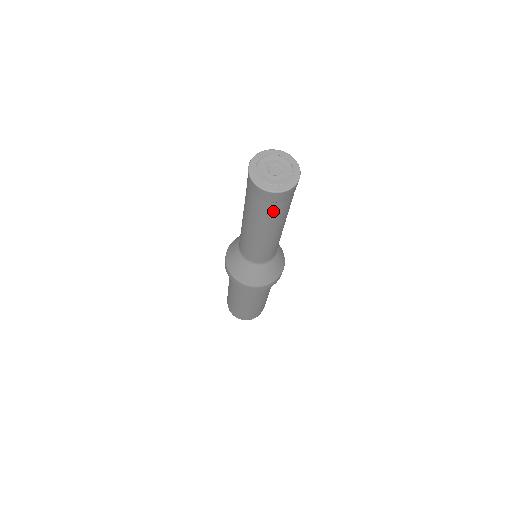
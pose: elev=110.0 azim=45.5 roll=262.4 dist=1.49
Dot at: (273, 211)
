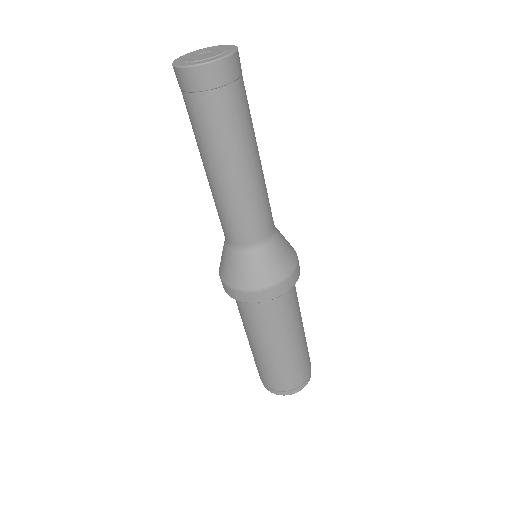
Dot at: (241, 102)
